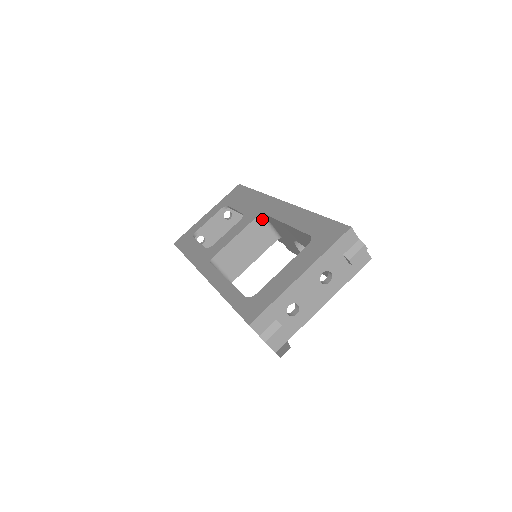
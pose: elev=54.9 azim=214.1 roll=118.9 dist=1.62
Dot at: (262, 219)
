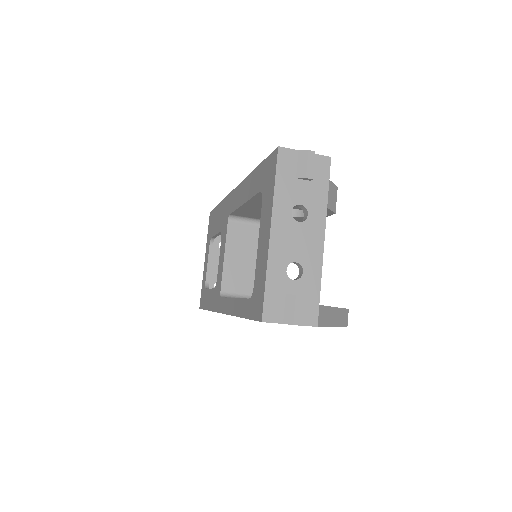
Dot at: (234, 221)
